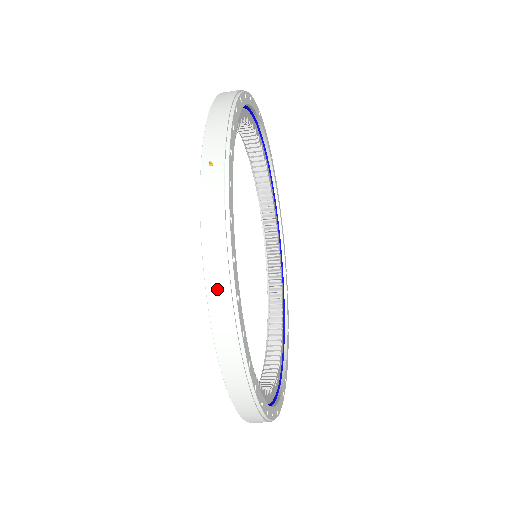
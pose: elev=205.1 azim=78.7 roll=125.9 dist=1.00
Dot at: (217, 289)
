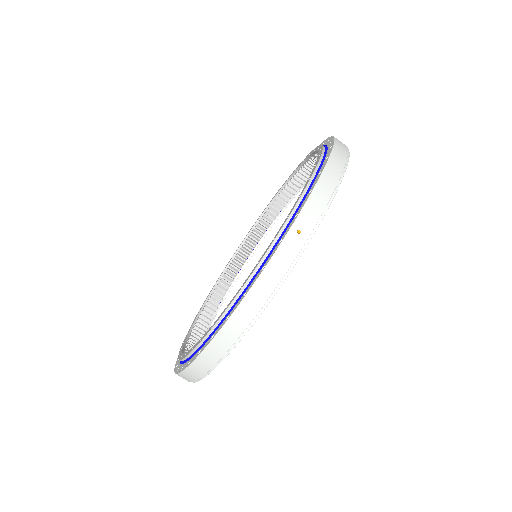
Dot at: occluded
